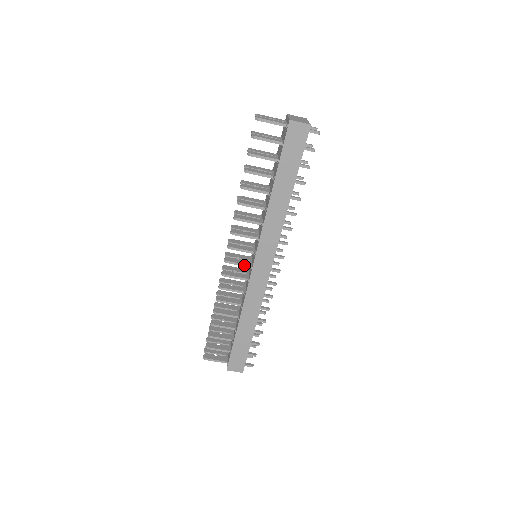
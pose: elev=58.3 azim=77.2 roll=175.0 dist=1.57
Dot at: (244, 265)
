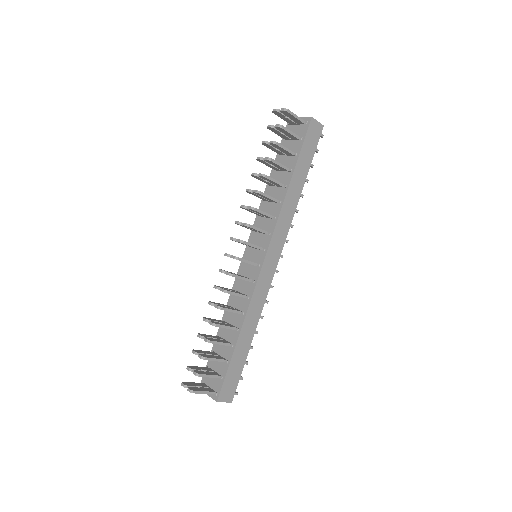
Dot at: (252, 263)
